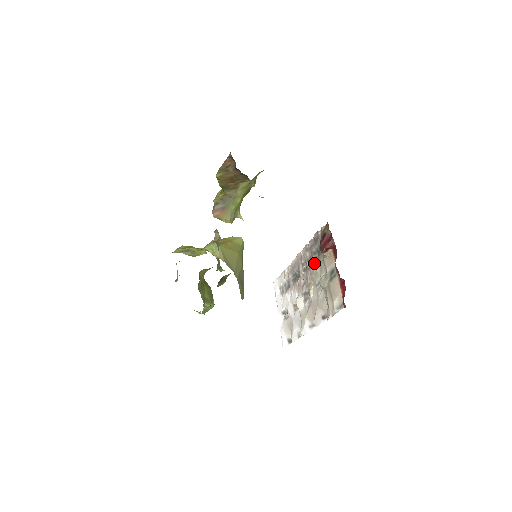
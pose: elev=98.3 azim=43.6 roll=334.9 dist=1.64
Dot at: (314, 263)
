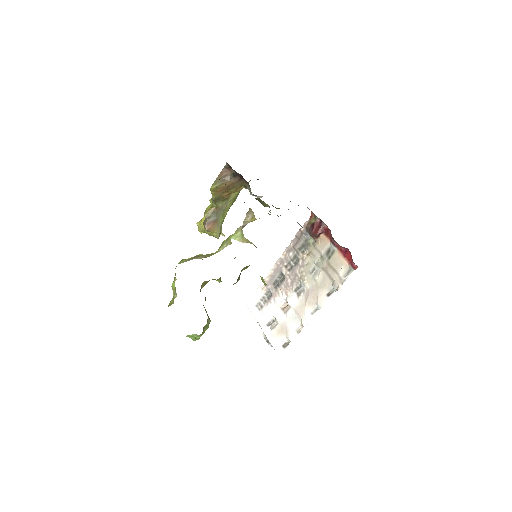
Dot at: (303, 256)
